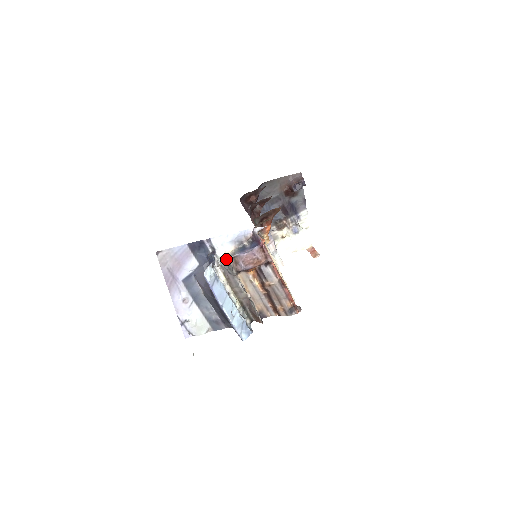
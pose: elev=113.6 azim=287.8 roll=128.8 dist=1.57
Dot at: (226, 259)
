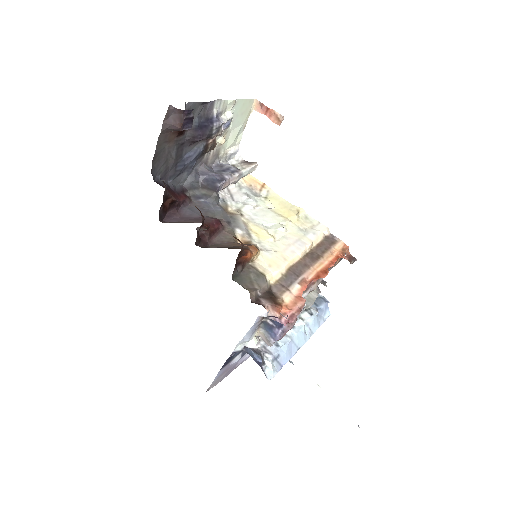
Dot at: (260, 336)
